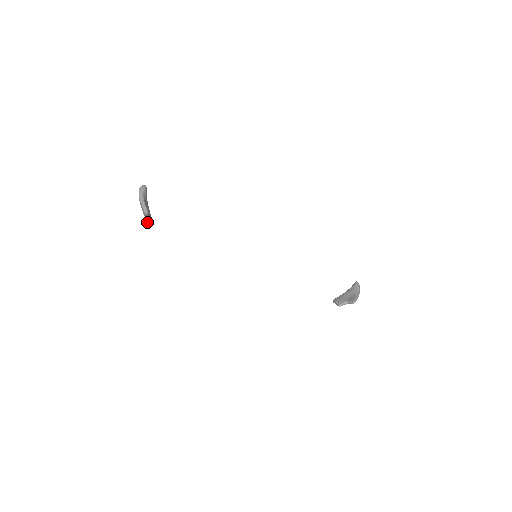
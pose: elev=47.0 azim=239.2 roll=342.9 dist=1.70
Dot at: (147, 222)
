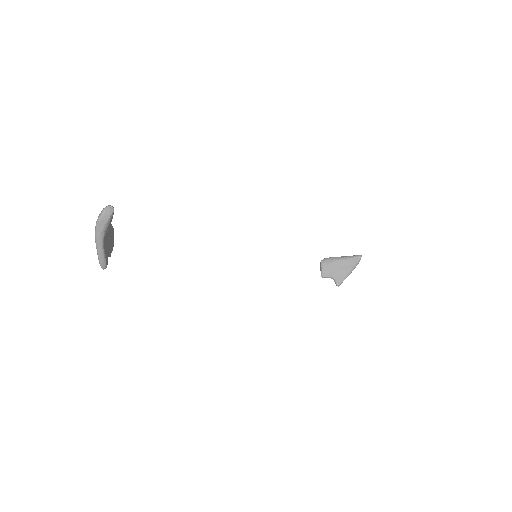
Dot at: occluded
